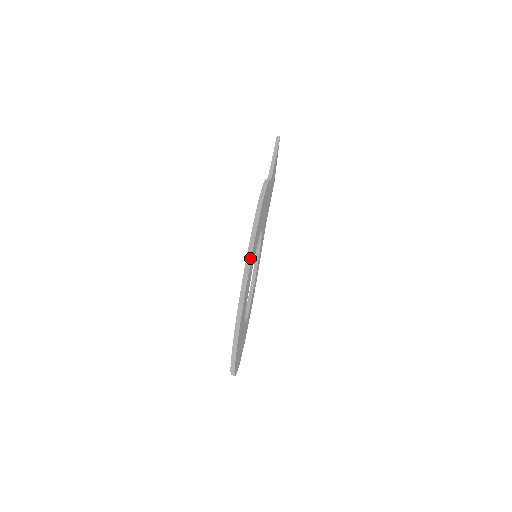
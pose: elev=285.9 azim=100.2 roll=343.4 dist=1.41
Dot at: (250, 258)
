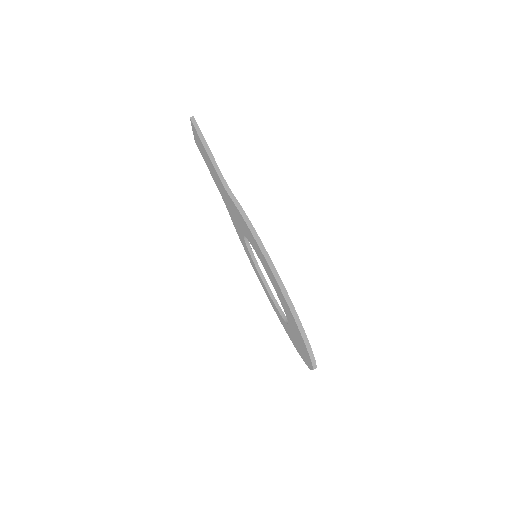
Dot at: (300, 322)
